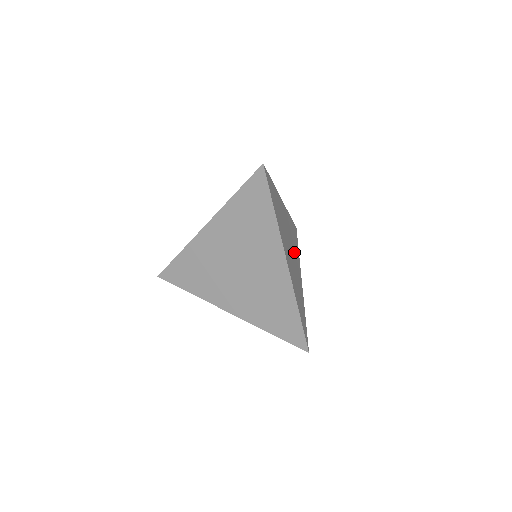
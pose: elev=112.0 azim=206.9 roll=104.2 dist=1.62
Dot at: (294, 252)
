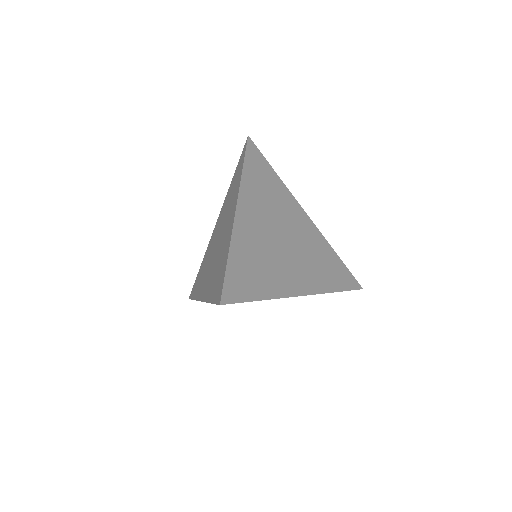
Dot at: (302, 259)
